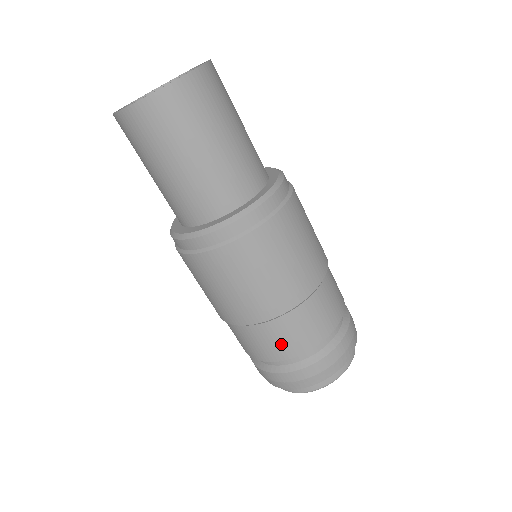
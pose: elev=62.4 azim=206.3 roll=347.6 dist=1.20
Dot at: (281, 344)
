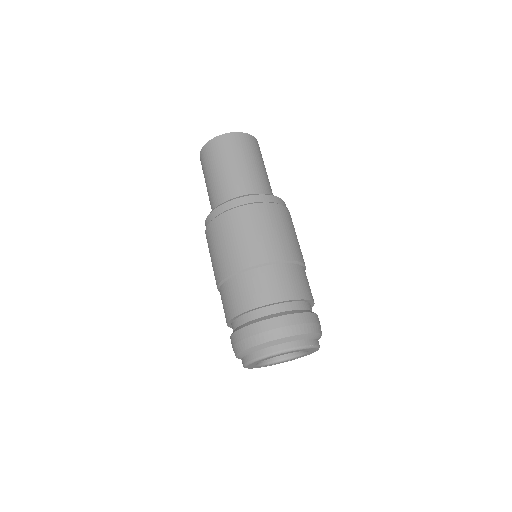
Dot at: (227, 305)
